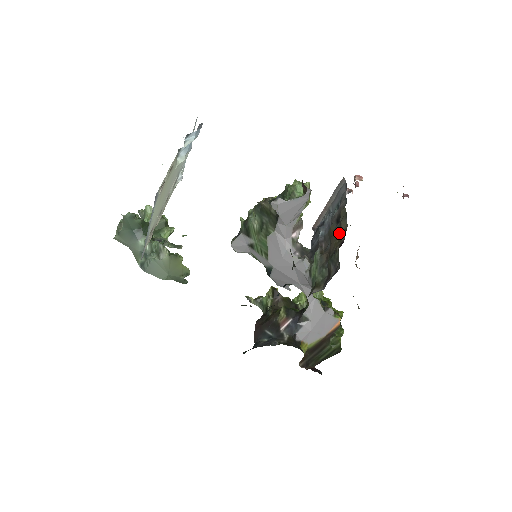
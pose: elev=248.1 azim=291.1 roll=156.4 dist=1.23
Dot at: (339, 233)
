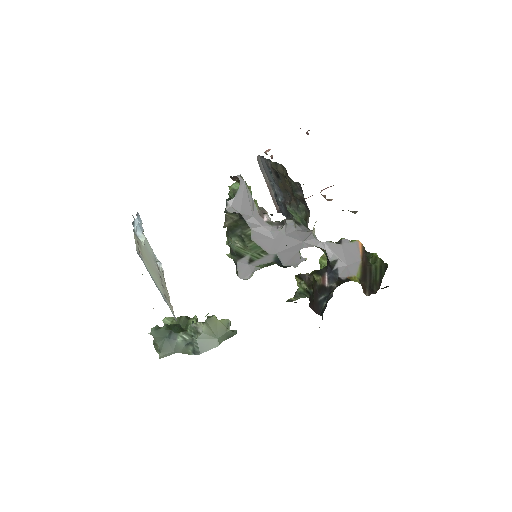
Dot at: (284, 177)
